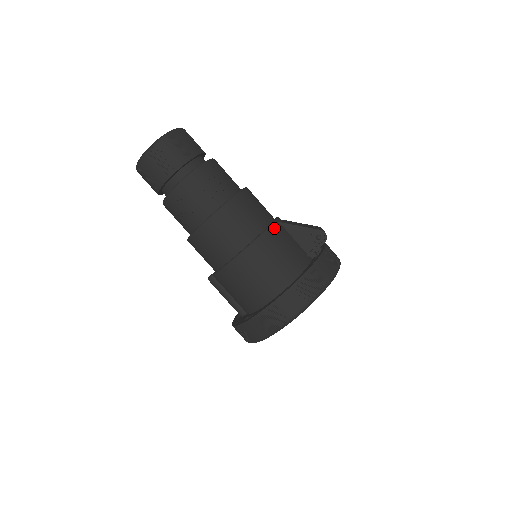
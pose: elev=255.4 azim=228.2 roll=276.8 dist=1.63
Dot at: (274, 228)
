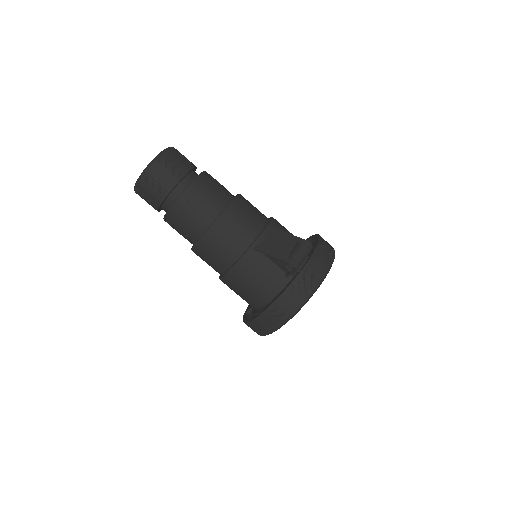
Dot at: (246, 258)
